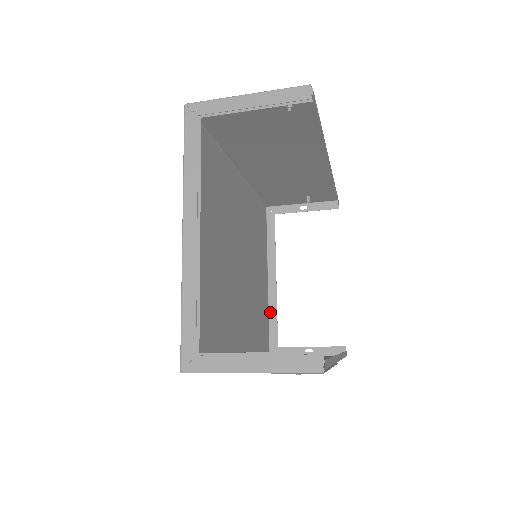
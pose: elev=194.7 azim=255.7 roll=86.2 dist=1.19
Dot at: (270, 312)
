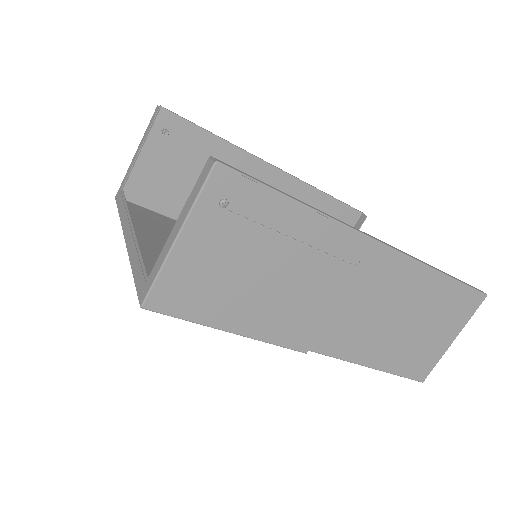
Dot at: occluded
